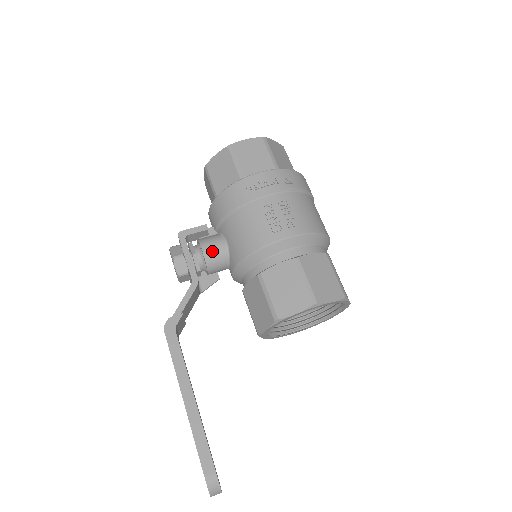
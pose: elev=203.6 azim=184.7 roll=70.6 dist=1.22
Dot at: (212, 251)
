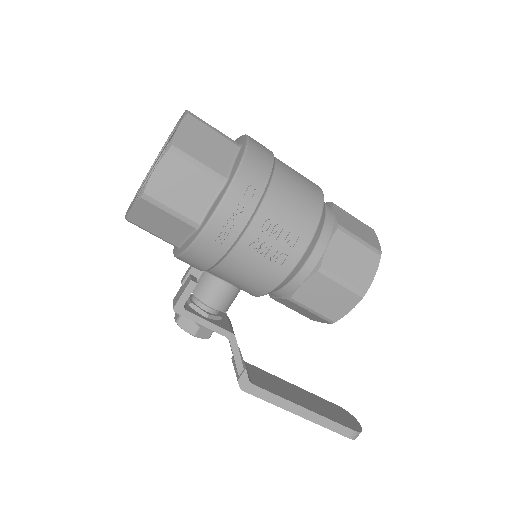
Dot at: (221, 301)
